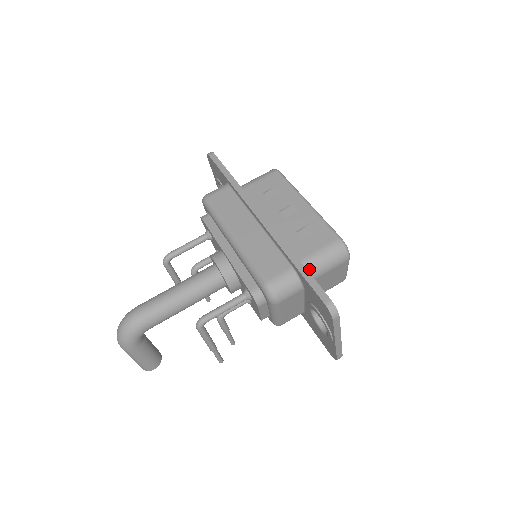
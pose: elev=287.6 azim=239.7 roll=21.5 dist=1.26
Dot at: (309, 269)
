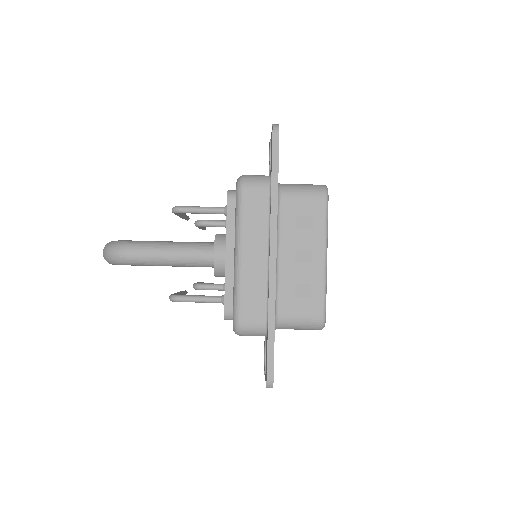
Dot at: (281, 326)
